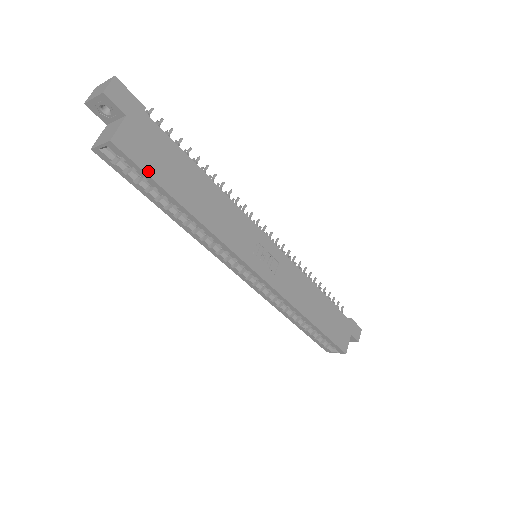
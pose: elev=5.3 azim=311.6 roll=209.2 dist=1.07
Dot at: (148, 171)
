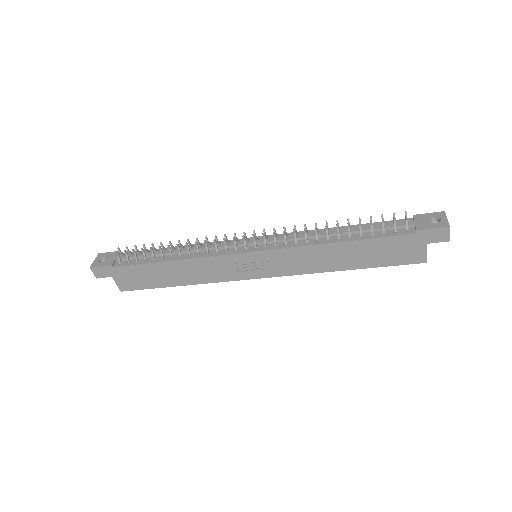
Dot at: (145, 287)
